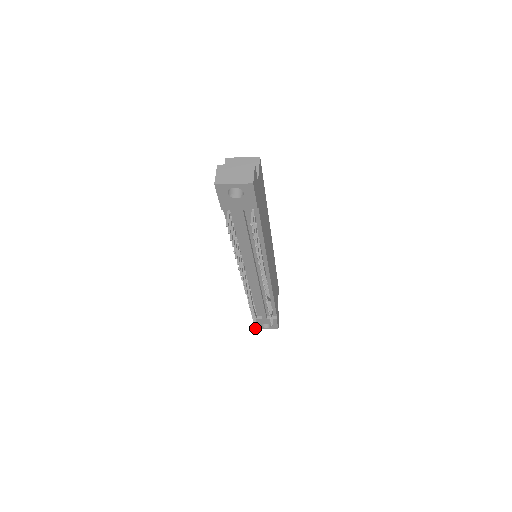
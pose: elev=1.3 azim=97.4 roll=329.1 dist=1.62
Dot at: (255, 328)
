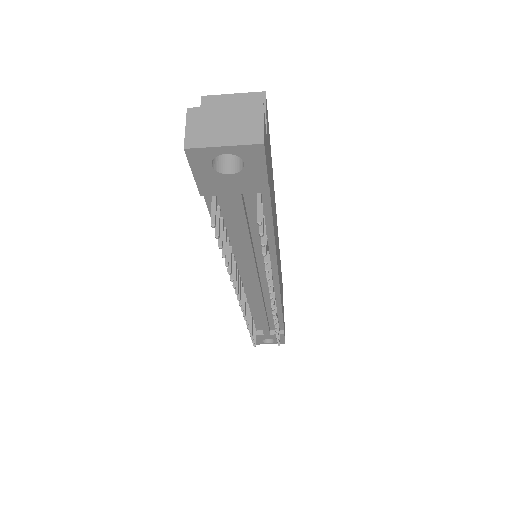
Dot at: occluded
